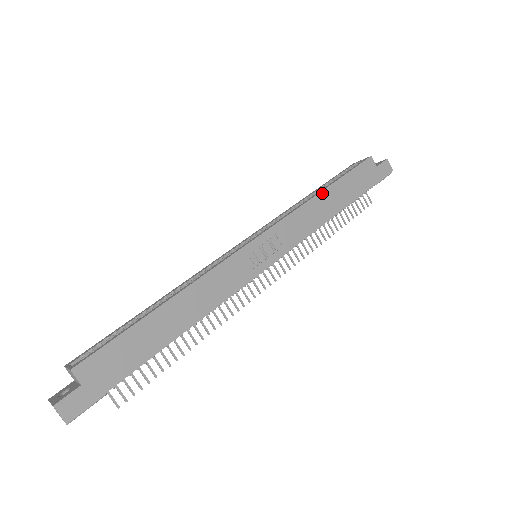
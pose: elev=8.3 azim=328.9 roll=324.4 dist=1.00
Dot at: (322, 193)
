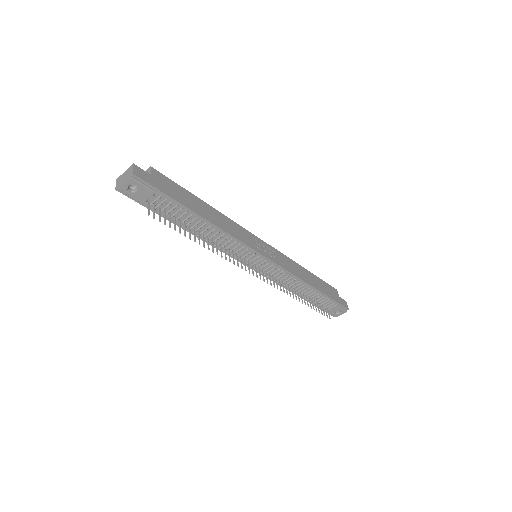
Dot at: (305, 269)
